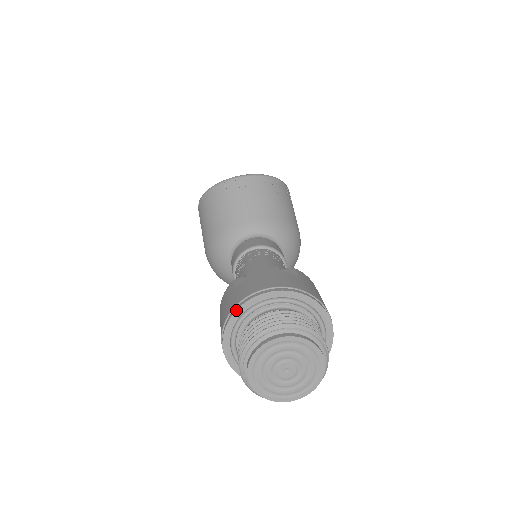
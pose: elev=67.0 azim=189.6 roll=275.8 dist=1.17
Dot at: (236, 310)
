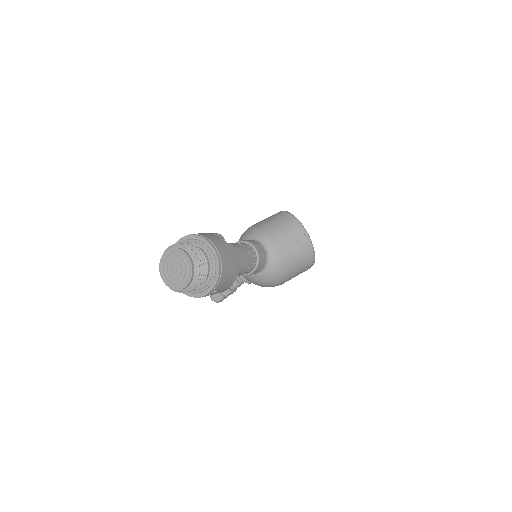
Dot at: (199, 236)
